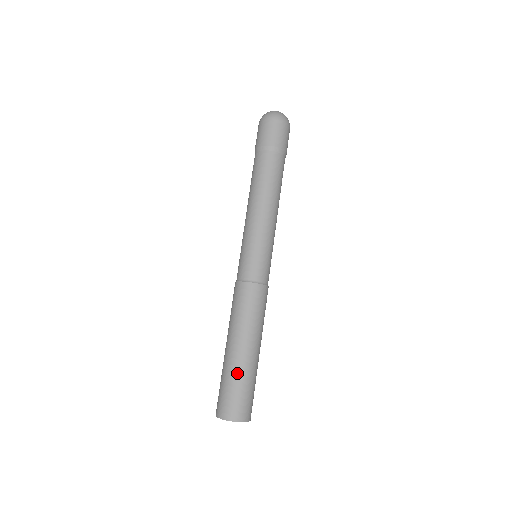
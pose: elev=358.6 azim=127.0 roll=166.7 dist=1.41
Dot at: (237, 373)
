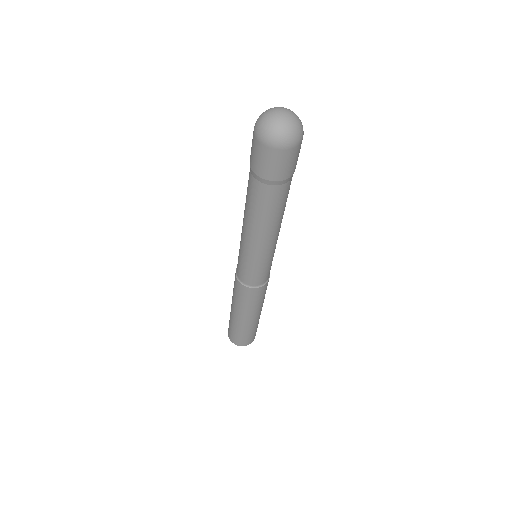
Dot at: (234, 325)
